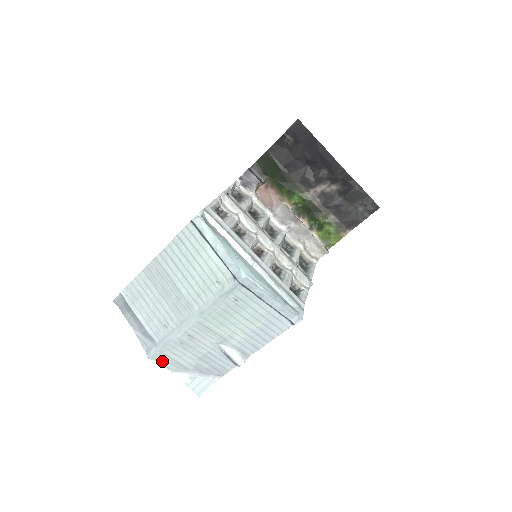
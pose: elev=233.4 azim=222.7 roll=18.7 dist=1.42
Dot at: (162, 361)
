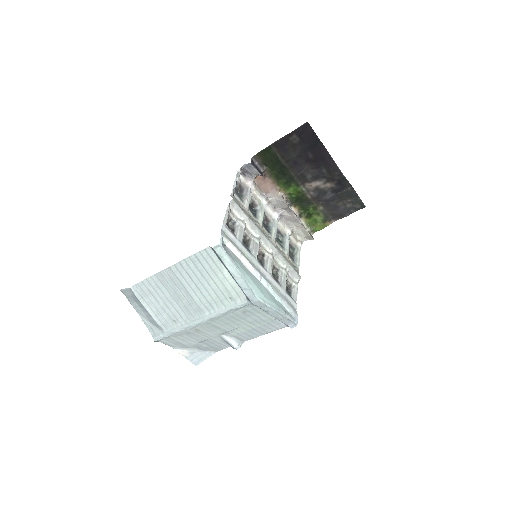
Dot at: (167, 342)
